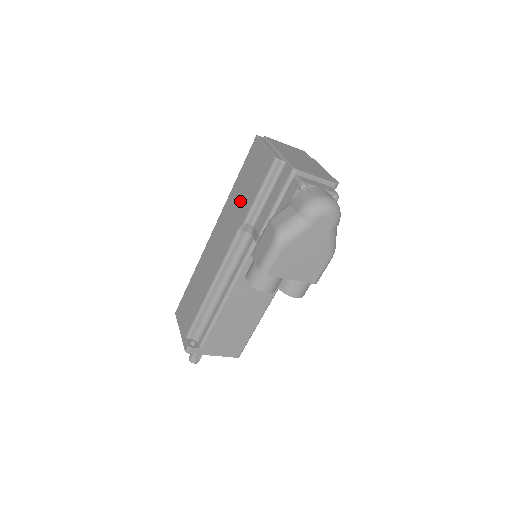
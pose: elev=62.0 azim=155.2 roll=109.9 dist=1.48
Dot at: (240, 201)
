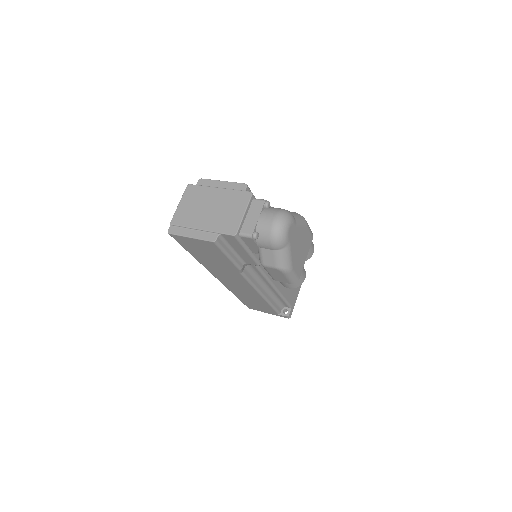
Dot at: (217, 263)
